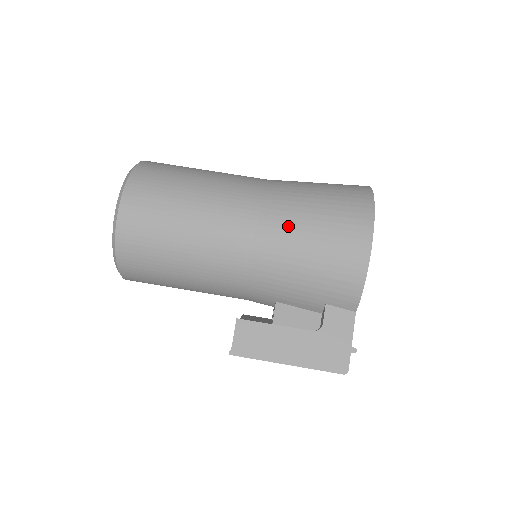
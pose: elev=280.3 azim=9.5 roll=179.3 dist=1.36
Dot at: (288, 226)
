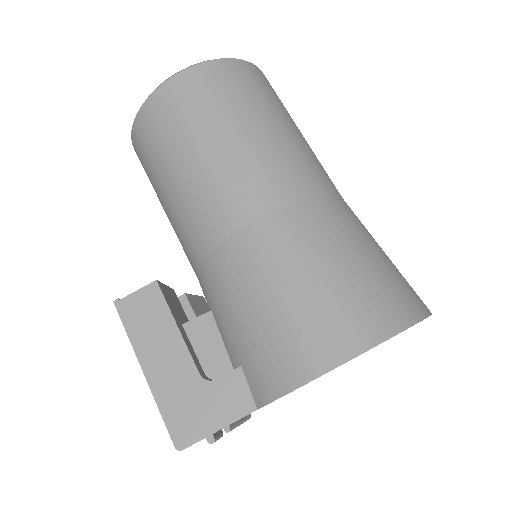
Dot at: (287, 250)
